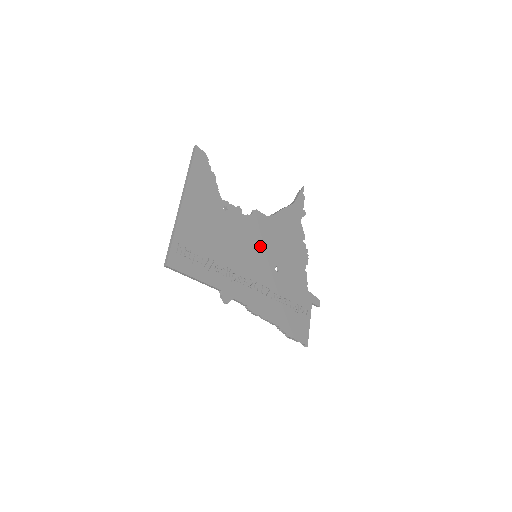
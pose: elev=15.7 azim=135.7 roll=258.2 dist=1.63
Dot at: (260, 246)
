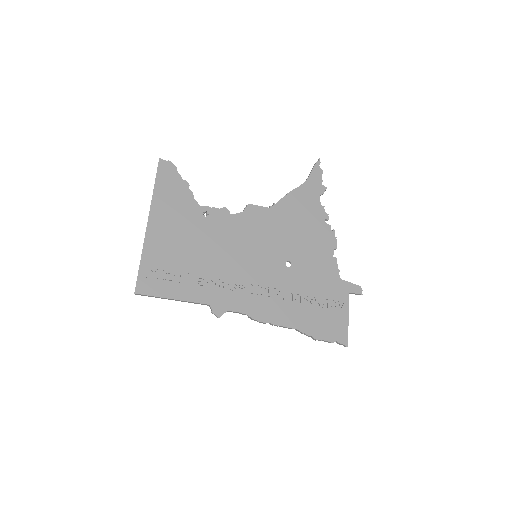
Dot at: (260, 244)
